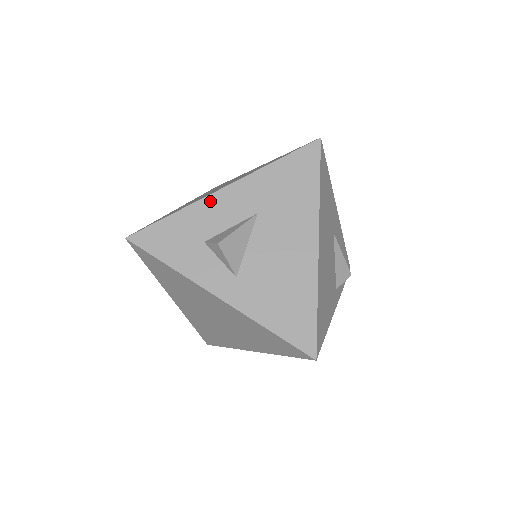
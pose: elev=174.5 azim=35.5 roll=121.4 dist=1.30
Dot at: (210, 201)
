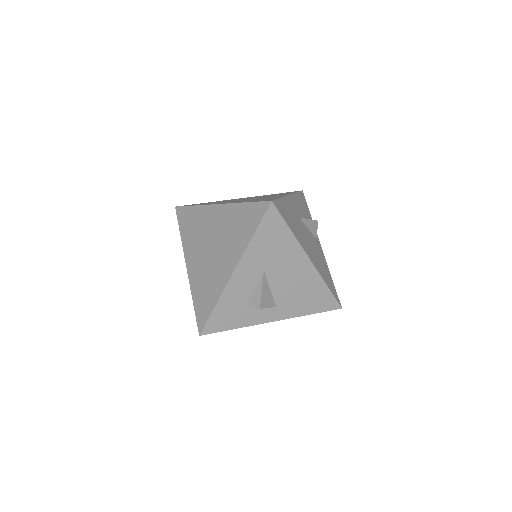
Dot at: (231, 285)
